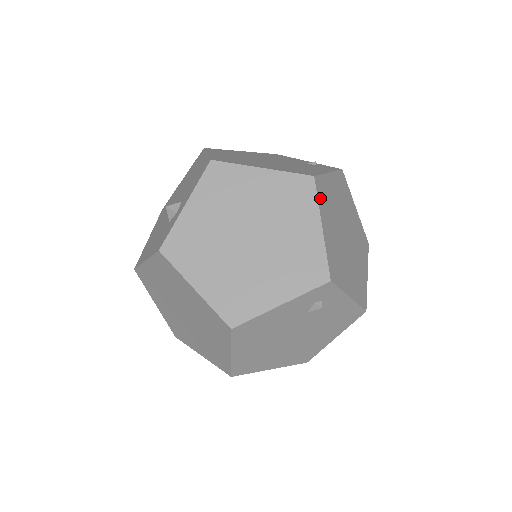
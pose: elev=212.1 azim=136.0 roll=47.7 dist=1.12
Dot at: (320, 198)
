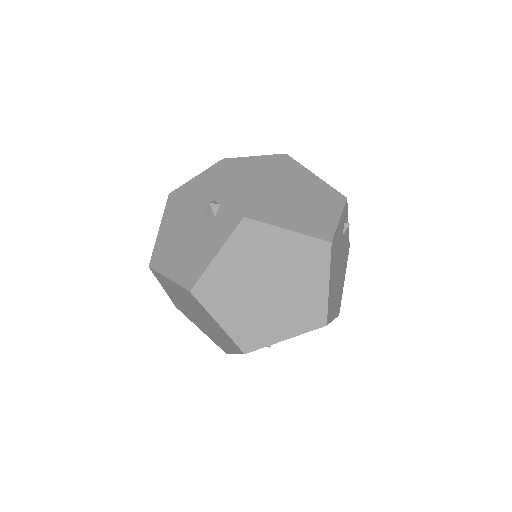
Dot at: occluded
